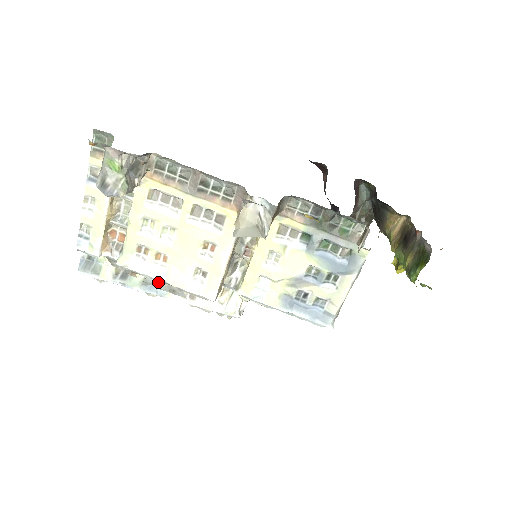
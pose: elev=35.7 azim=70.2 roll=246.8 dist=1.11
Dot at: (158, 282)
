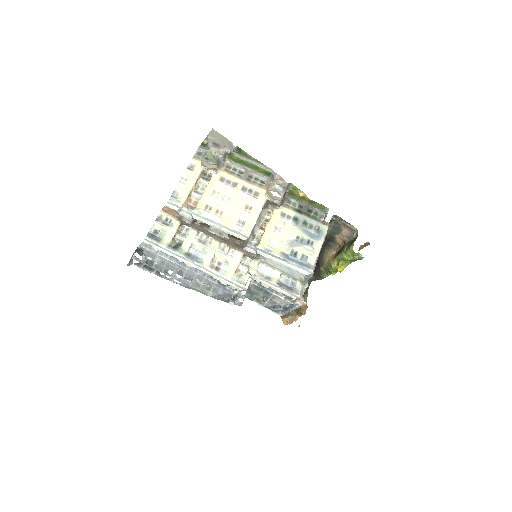
Dot at: (212, 229)
